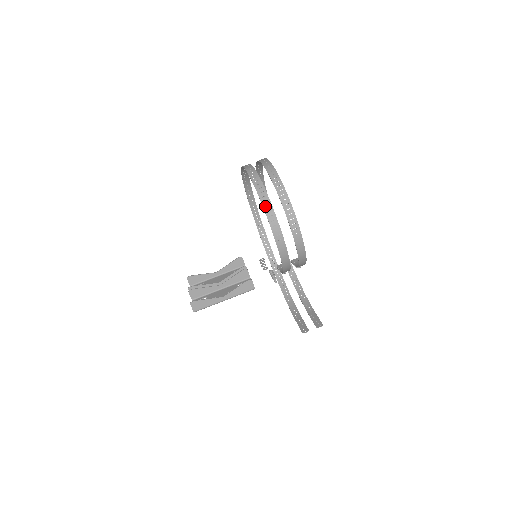
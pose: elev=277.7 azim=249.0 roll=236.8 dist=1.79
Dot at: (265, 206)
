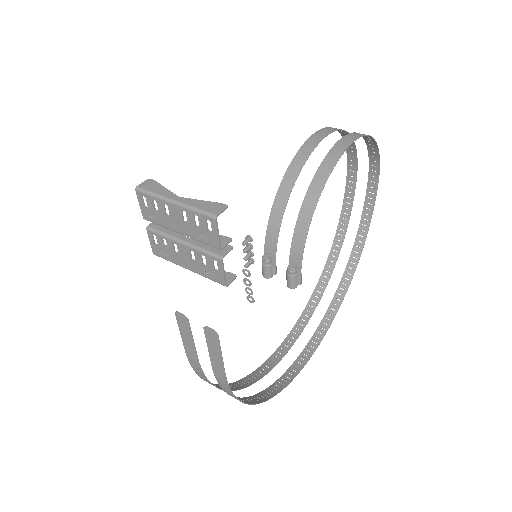
Dot at: occluded
